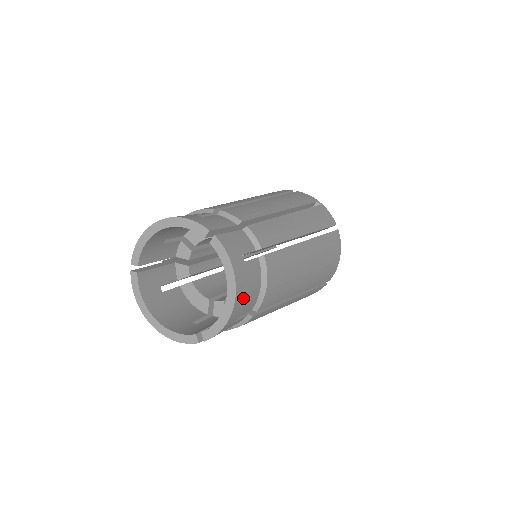
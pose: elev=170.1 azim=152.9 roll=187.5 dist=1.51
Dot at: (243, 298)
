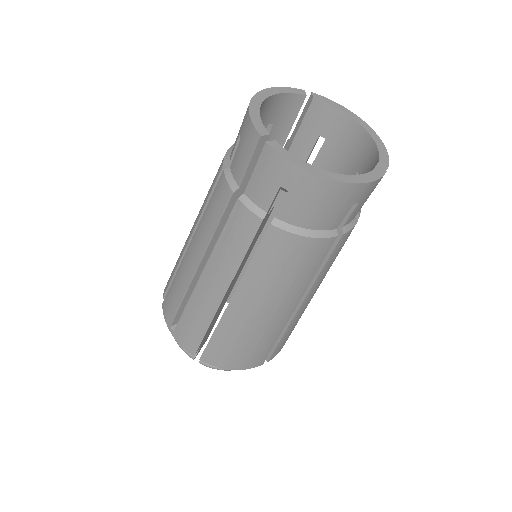
Dot at: occluded
